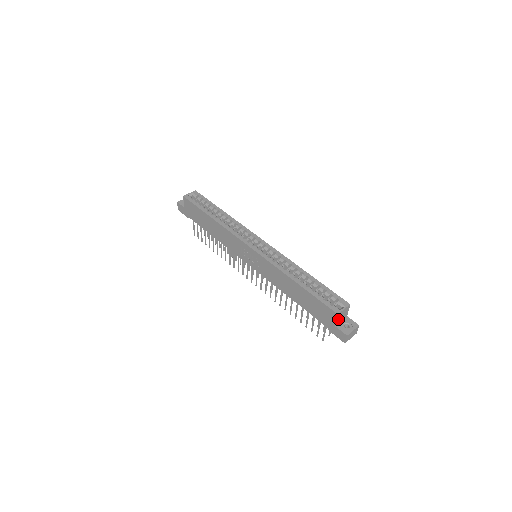
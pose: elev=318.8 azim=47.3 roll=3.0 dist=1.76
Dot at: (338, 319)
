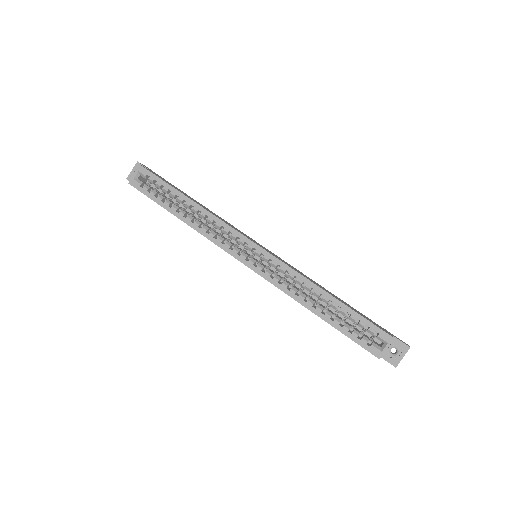
Dot at: occluded
